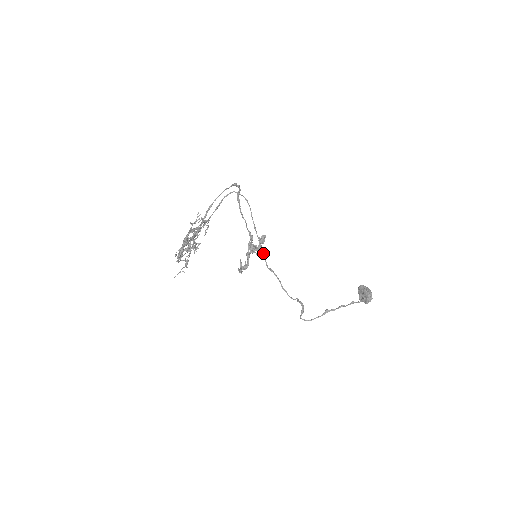
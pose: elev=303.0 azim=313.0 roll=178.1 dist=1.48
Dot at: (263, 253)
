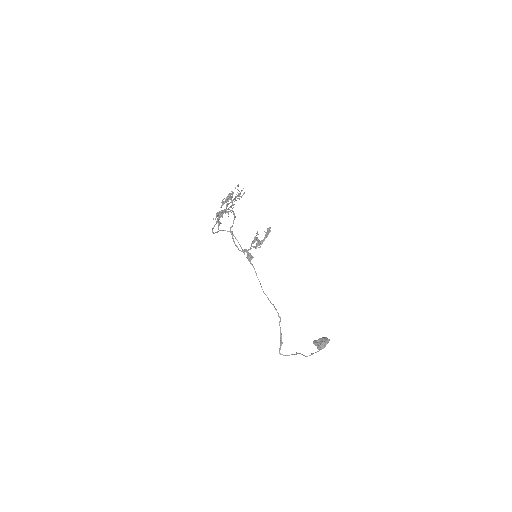
Dot at: (254, 268)
